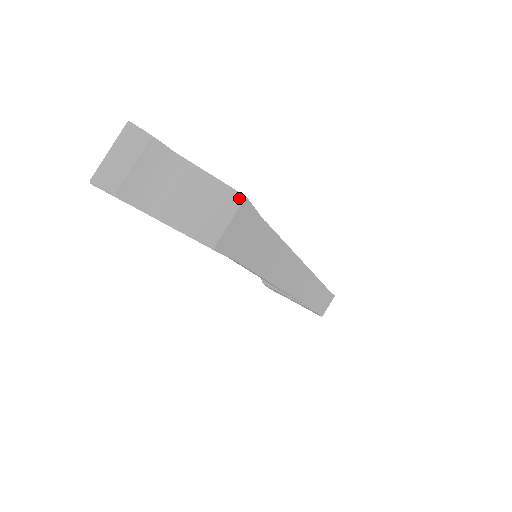
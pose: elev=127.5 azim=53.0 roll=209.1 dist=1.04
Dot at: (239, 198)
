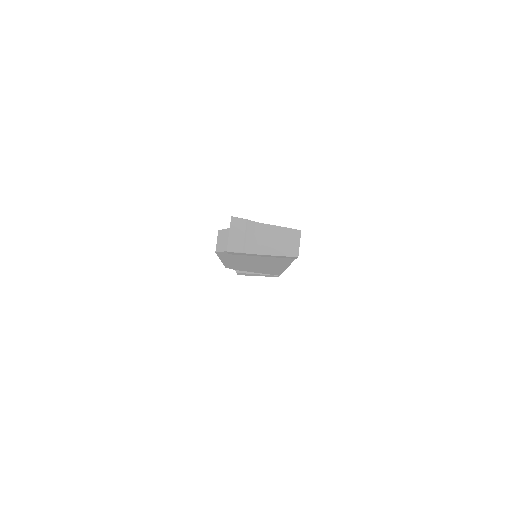
Dot at: (299, 232)
